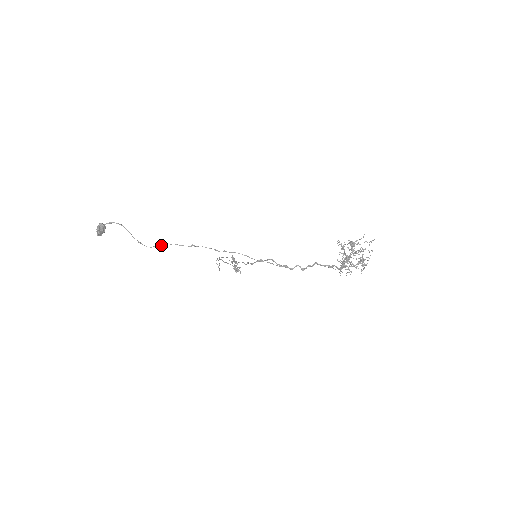
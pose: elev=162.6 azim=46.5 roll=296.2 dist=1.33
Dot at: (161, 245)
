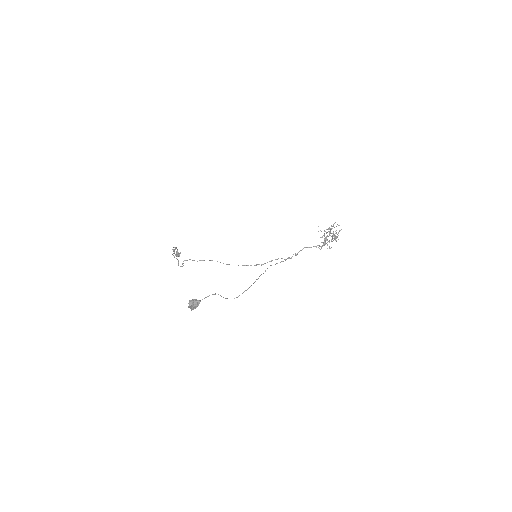
Dot at: occluded
